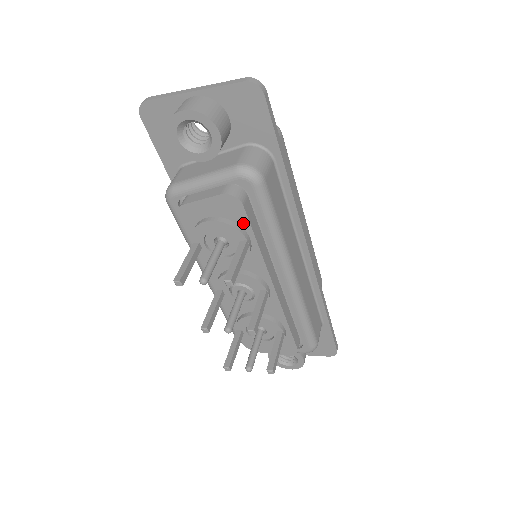
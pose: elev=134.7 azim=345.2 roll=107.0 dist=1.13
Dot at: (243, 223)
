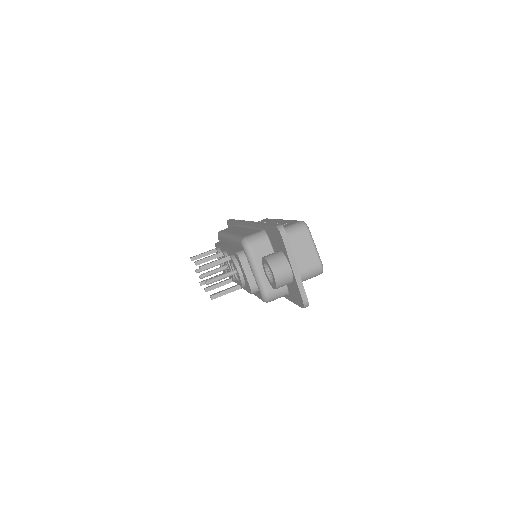
Dot at: (247, 288)
